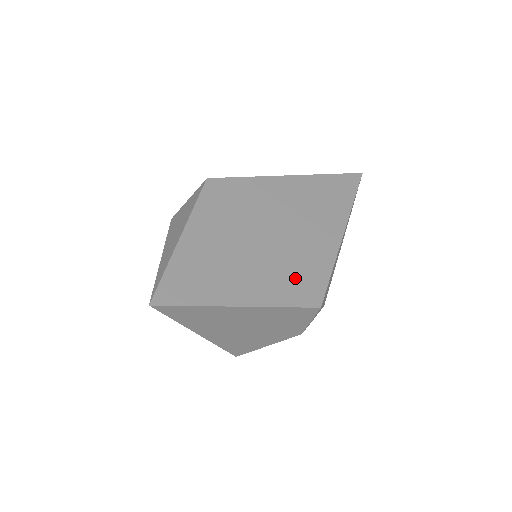
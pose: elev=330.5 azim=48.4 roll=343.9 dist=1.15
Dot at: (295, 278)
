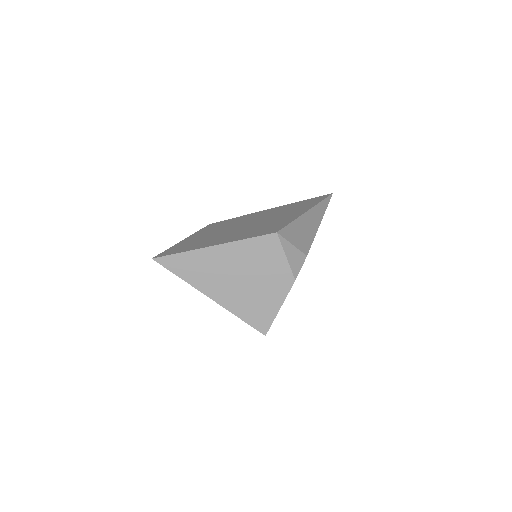
Dot at: (260, 230)
